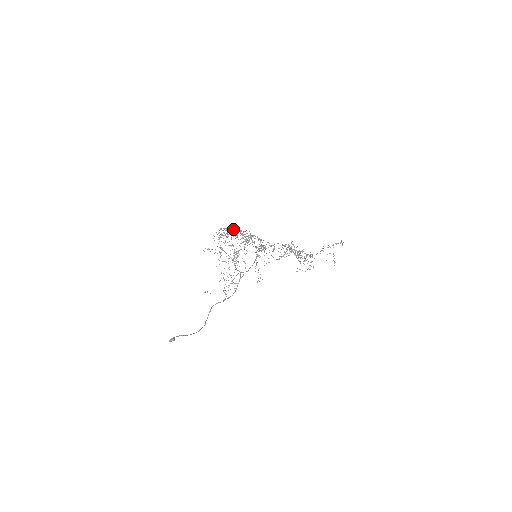
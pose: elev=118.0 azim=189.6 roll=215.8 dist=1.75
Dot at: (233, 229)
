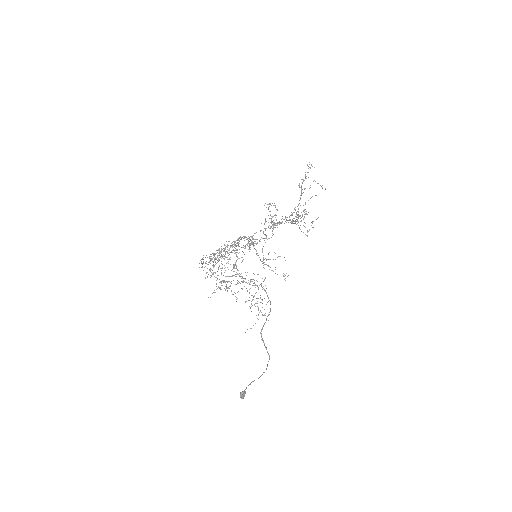
Dot at: occluded
